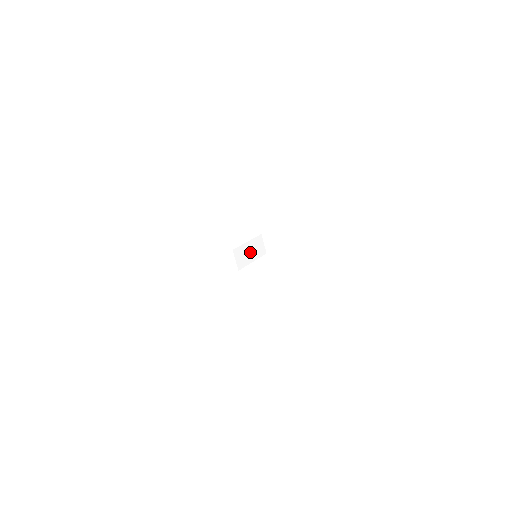
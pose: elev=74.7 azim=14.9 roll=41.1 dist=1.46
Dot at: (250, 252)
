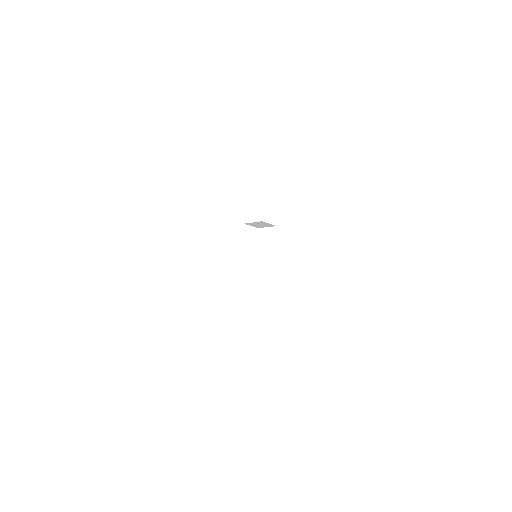
Dot at: (248, 246)
